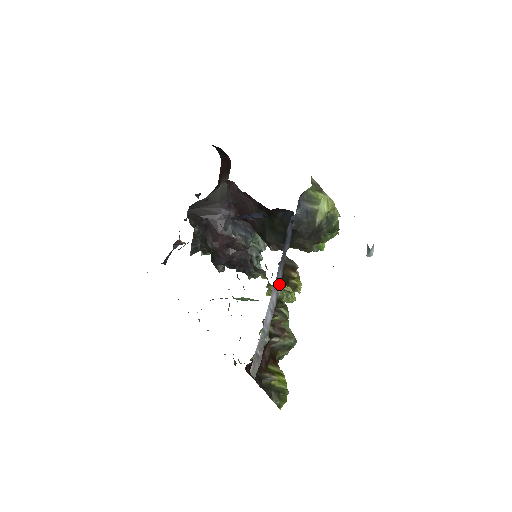
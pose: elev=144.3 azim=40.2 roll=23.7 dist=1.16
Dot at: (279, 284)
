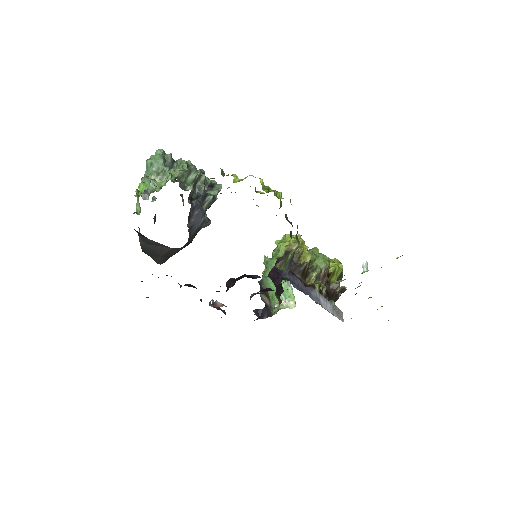
Dot at: (316, 293)
